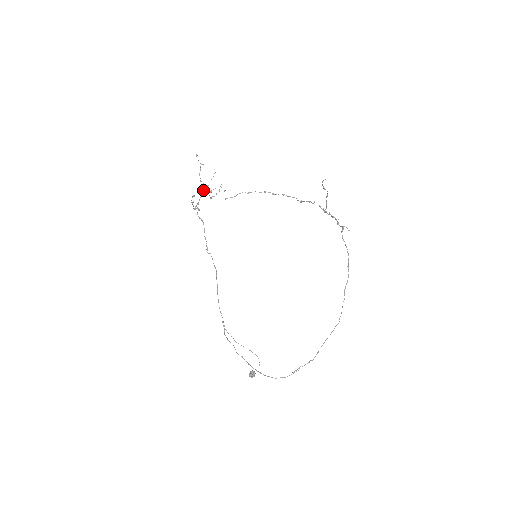
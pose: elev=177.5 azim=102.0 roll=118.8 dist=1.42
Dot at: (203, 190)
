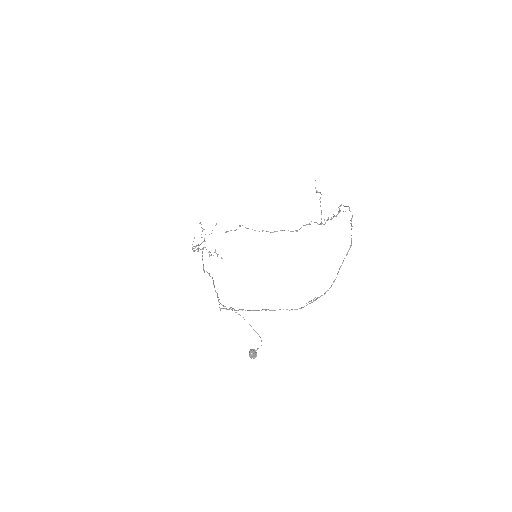
Dot at: occluded
